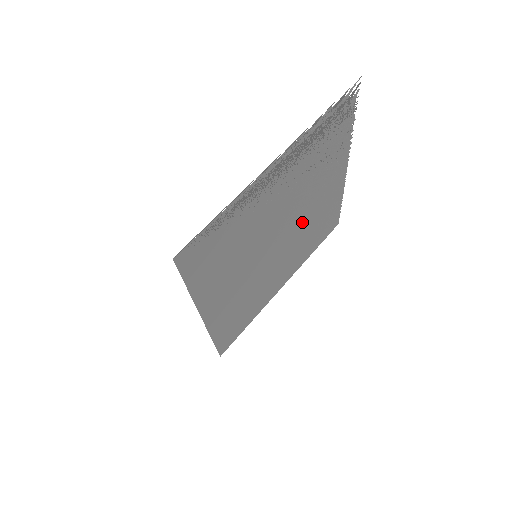
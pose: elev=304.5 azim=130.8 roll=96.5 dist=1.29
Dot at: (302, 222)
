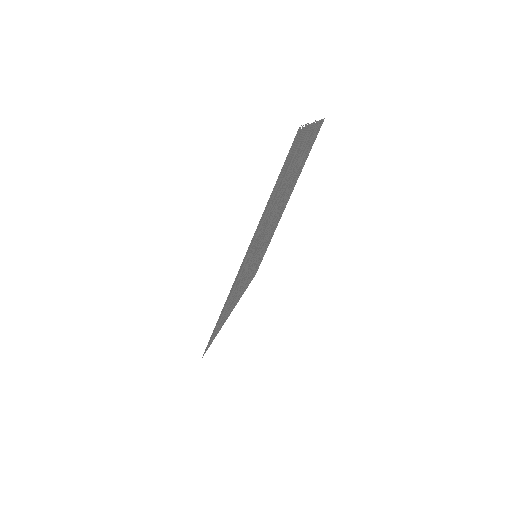
Dot at: (286, 191)
